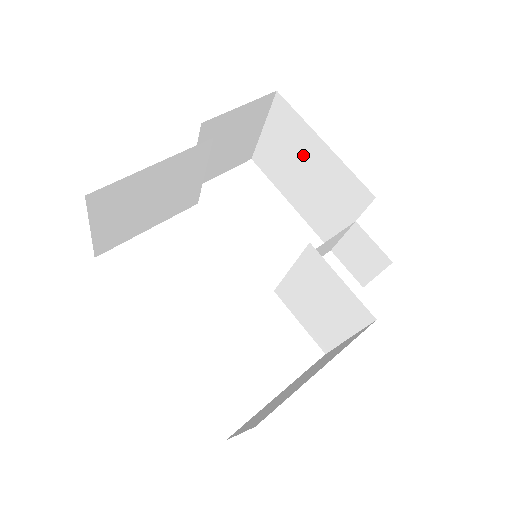
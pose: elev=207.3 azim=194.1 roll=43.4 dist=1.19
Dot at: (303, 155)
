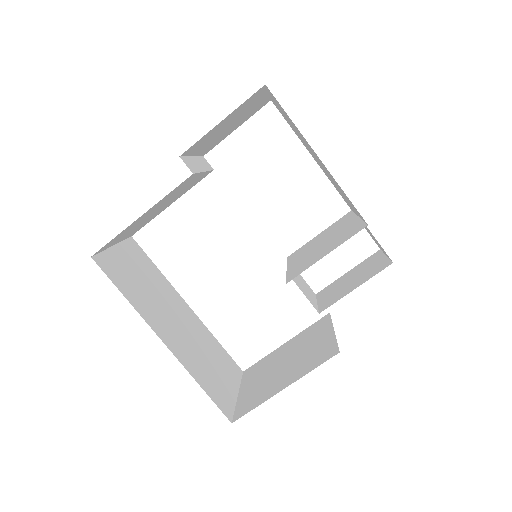
Dot at: occluded
